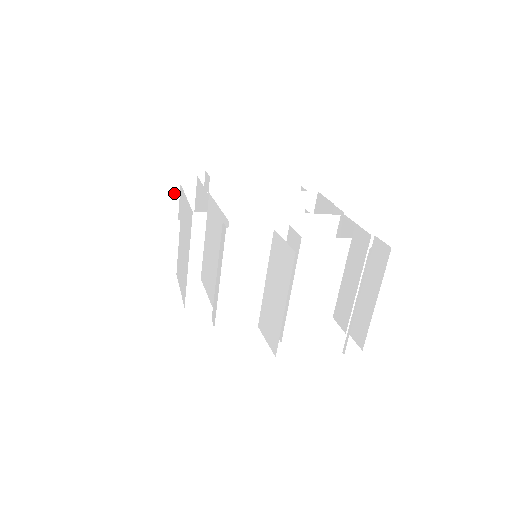
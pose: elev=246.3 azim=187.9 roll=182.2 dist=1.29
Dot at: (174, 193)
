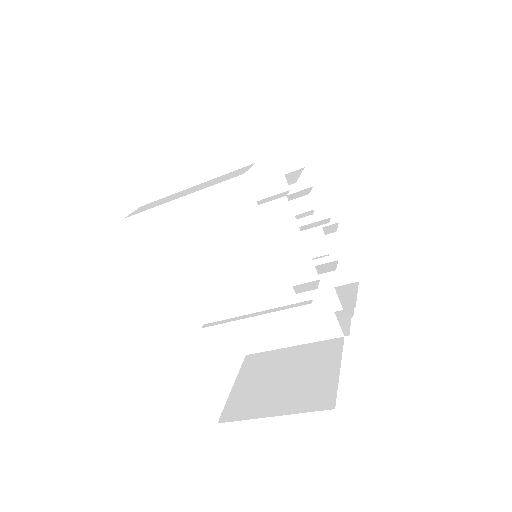
Dot at: occluded
